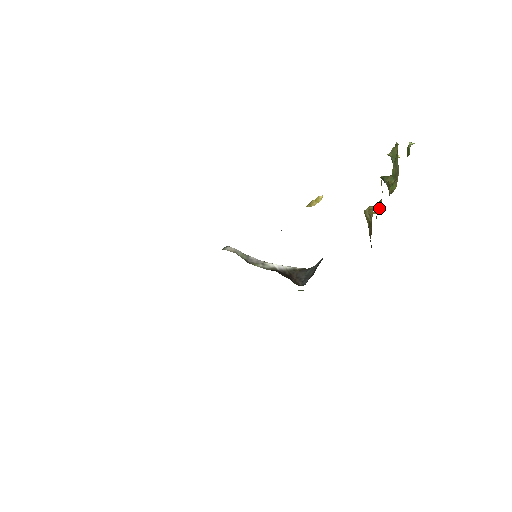
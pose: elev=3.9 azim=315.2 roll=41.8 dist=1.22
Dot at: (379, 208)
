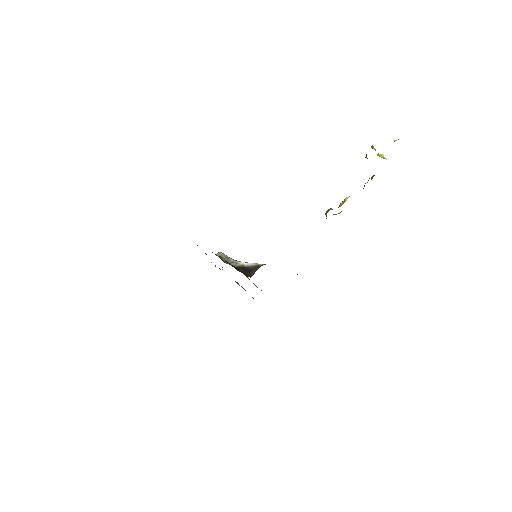
Dot at: occluded
